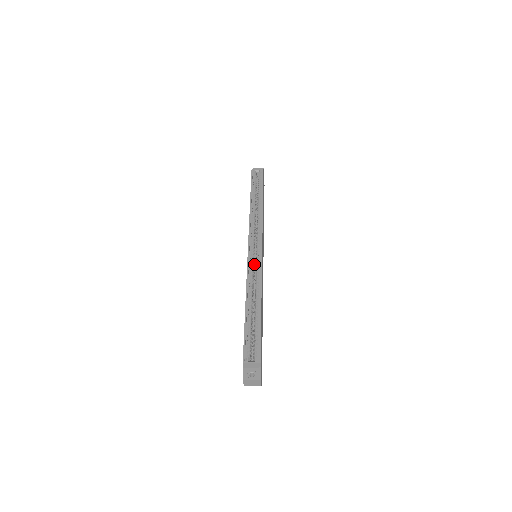
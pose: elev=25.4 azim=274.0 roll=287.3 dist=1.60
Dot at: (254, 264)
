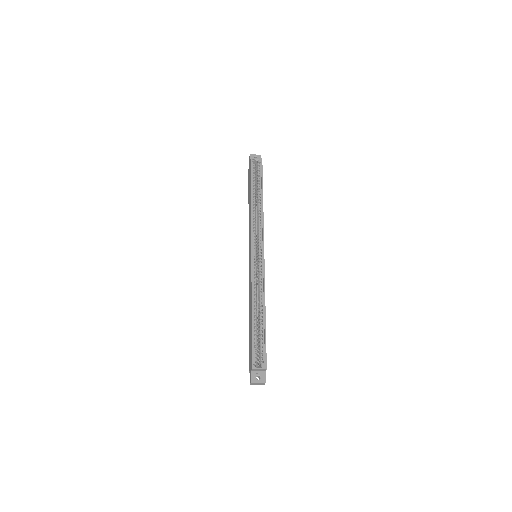
Dot at: (256, 267)
